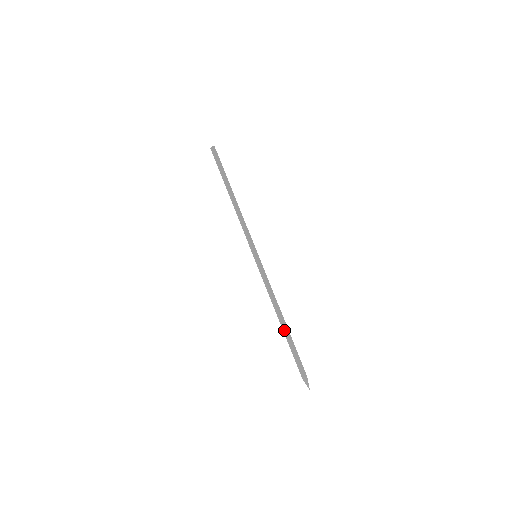
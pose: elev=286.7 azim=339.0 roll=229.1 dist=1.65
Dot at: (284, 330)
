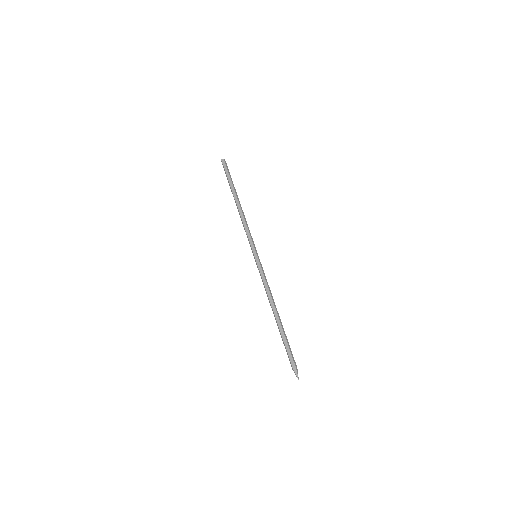
Dot at: (277, 324)
